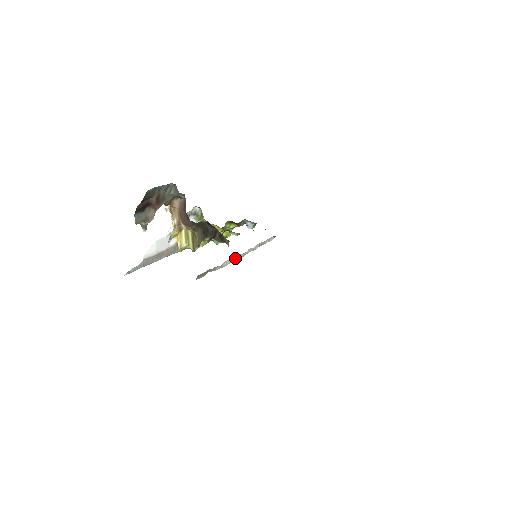
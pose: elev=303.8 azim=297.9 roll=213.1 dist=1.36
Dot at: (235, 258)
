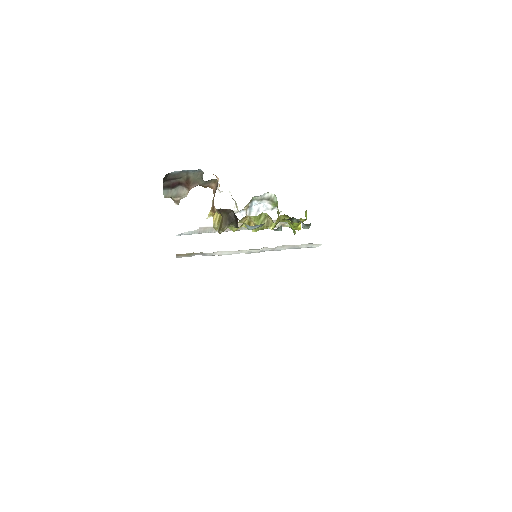
Dot at: (239, 251)
